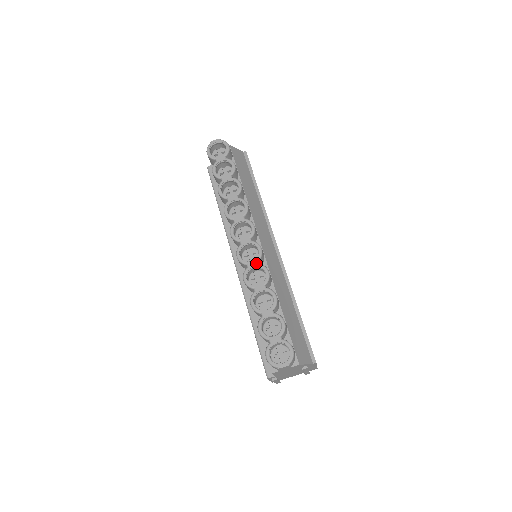
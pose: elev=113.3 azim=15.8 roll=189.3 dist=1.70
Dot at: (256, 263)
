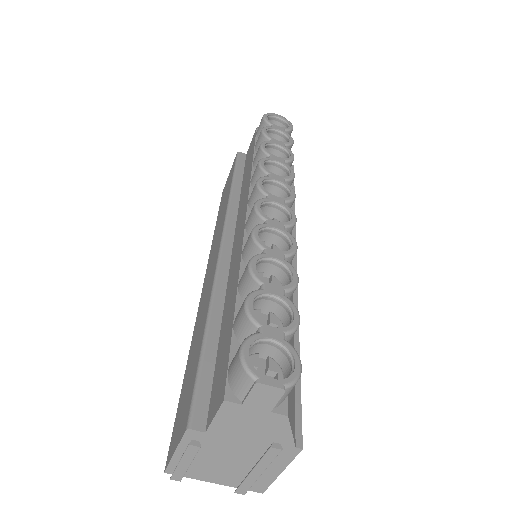
Dot at: (282, 226)
